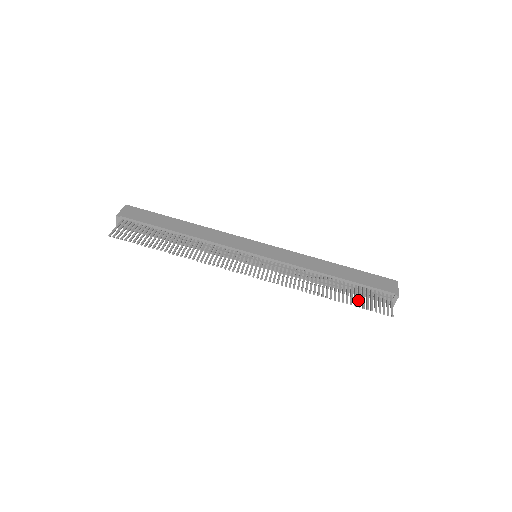
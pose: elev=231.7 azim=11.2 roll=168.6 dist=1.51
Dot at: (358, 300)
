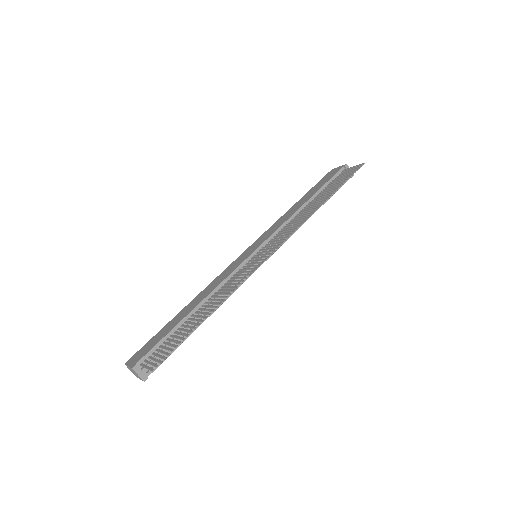
Dot at: (339, 184)
